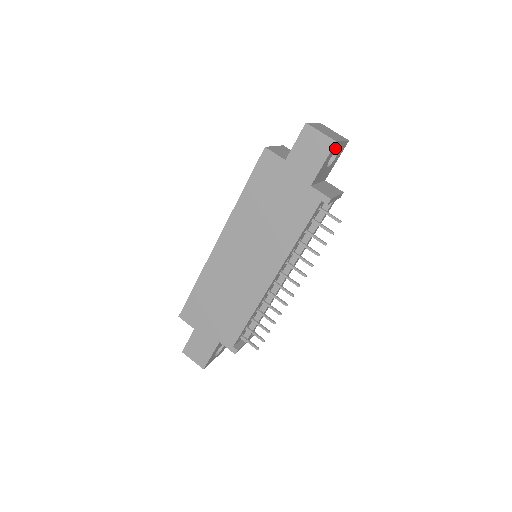
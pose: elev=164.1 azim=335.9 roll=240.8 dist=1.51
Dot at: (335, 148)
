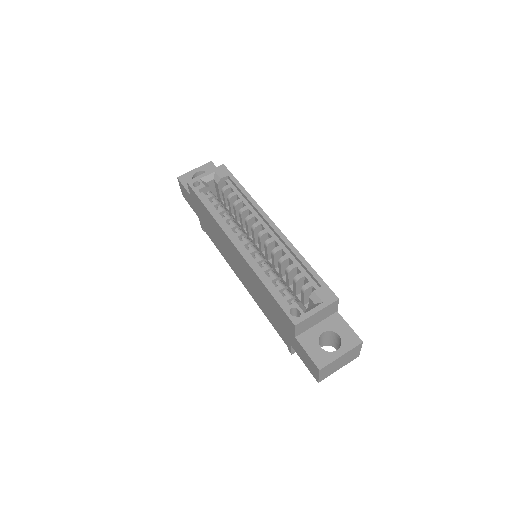
Dot at: occluded
